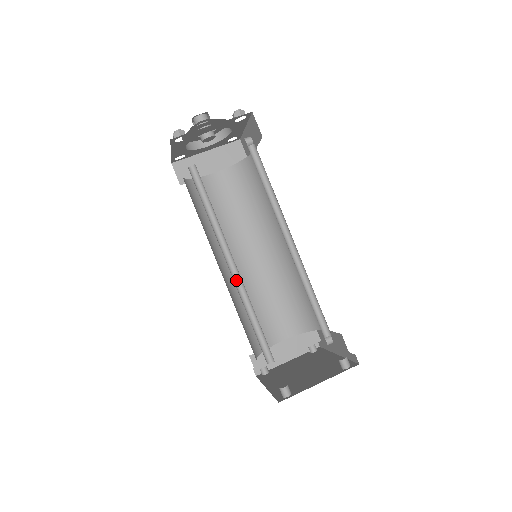
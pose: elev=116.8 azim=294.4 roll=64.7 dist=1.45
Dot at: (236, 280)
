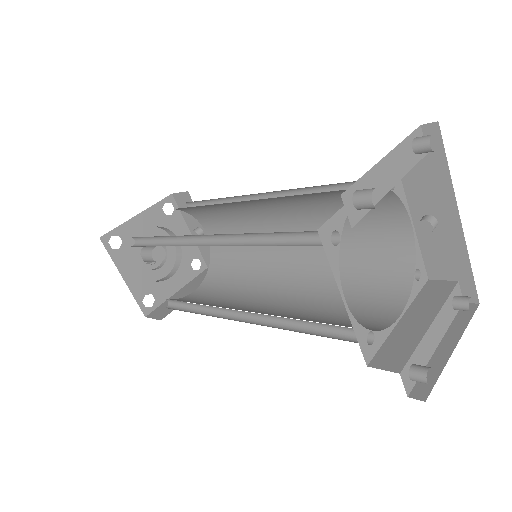
Dot at: occluded
